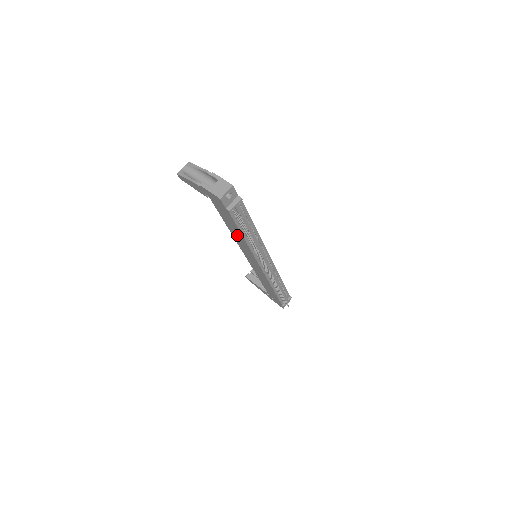
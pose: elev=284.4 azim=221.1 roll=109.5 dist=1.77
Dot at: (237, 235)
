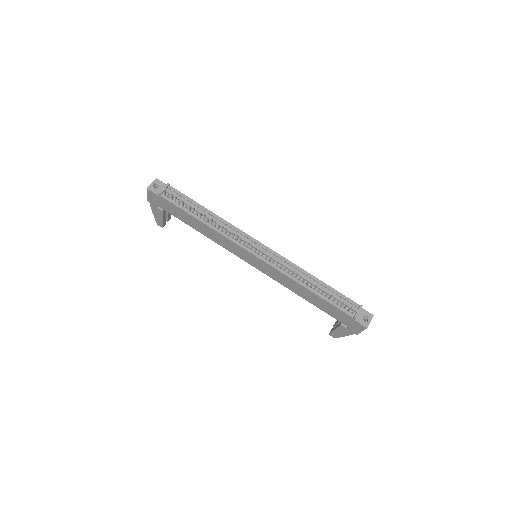
Dot at: (203, 229)
